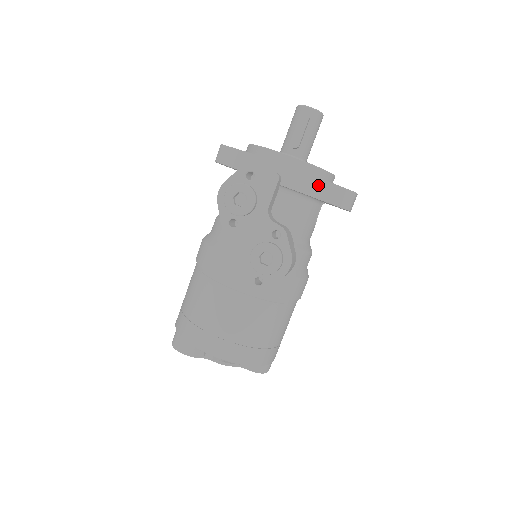
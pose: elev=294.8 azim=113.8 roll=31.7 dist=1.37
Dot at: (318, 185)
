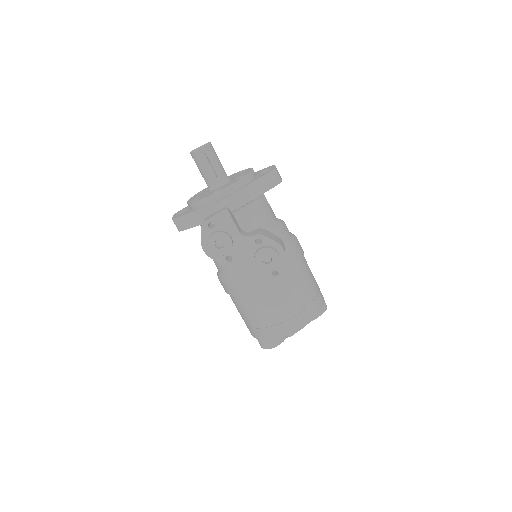
Dot at: (251, 189)
